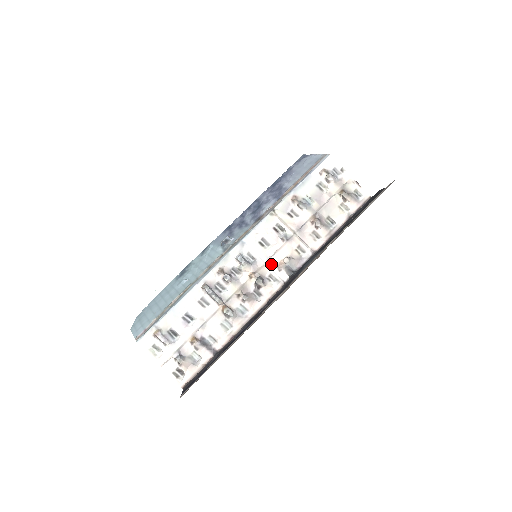
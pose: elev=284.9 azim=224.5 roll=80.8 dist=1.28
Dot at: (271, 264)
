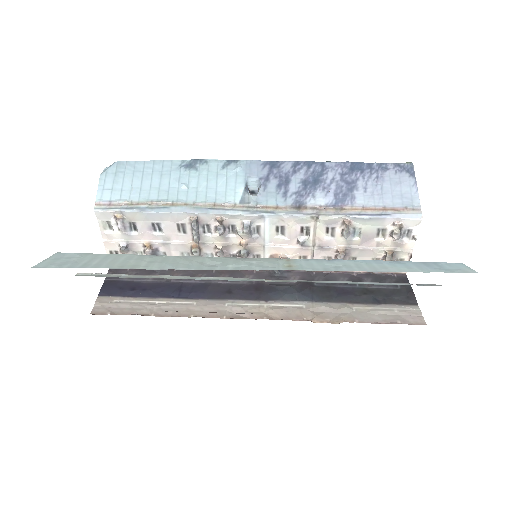
Dot at: (268, 250)
